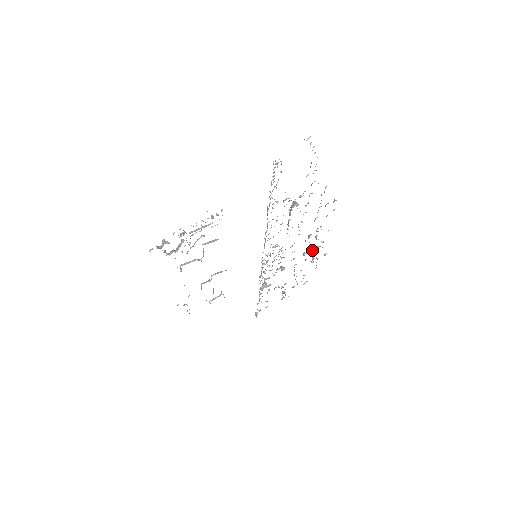
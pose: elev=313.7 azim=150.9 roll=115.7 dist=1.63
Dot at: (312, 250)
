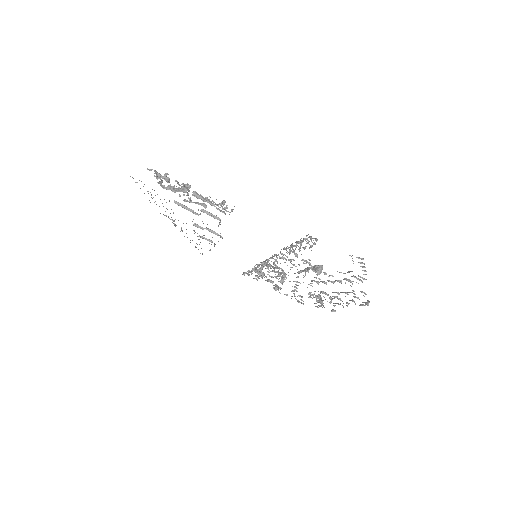
Dot at: occluded
